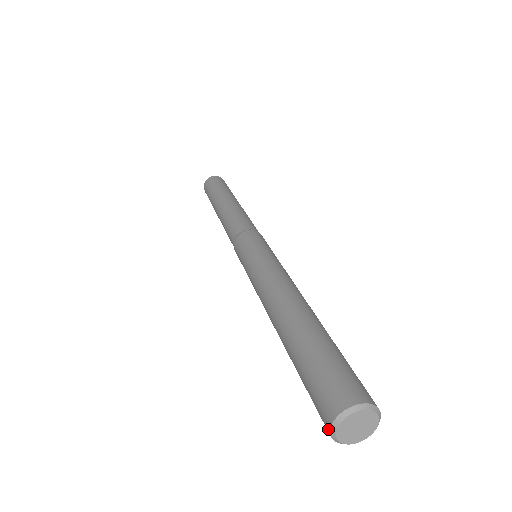
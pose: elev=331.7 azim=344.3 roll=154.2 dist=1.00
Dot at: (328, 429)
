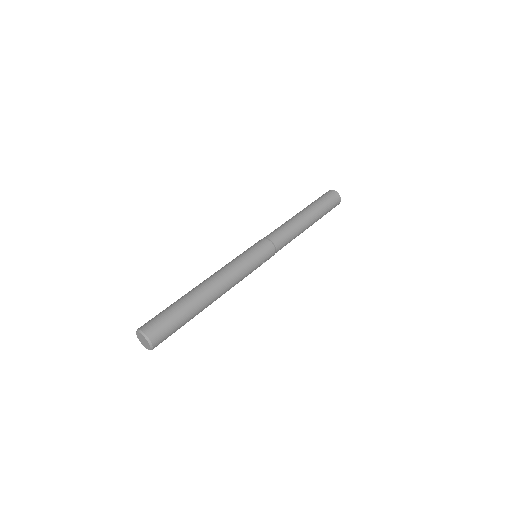
Dot at: occluded
